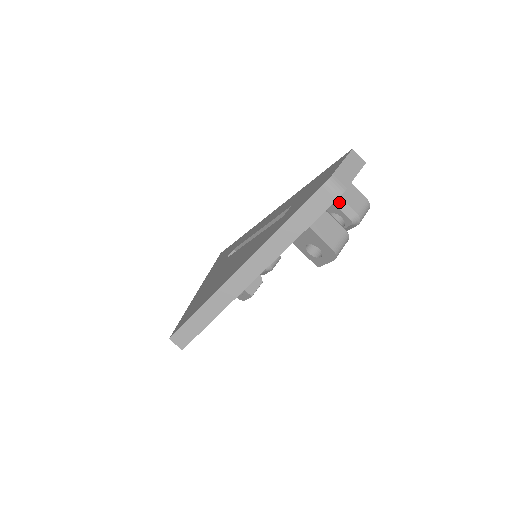
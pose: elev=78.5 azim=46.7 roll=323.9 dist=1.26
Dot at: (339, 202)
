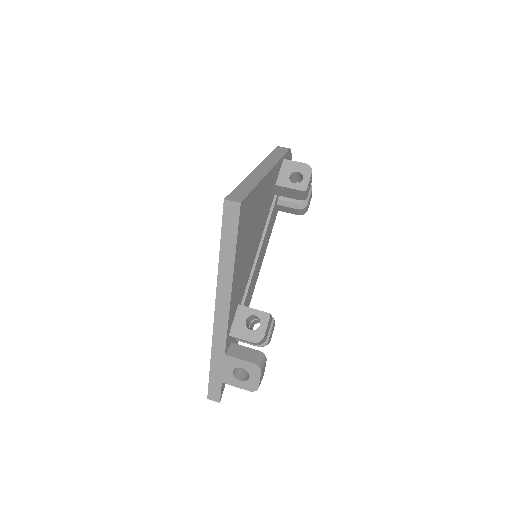
Dot at: occluded
